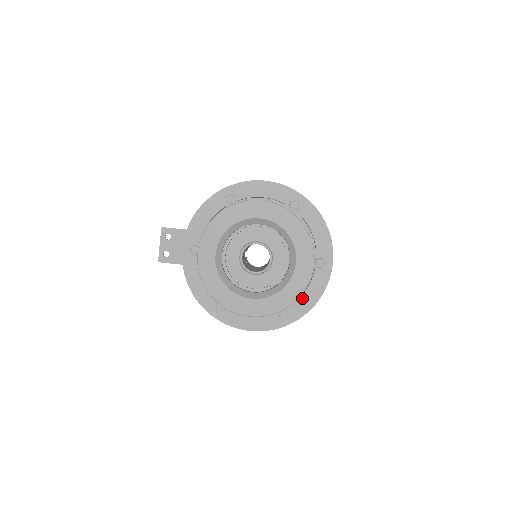
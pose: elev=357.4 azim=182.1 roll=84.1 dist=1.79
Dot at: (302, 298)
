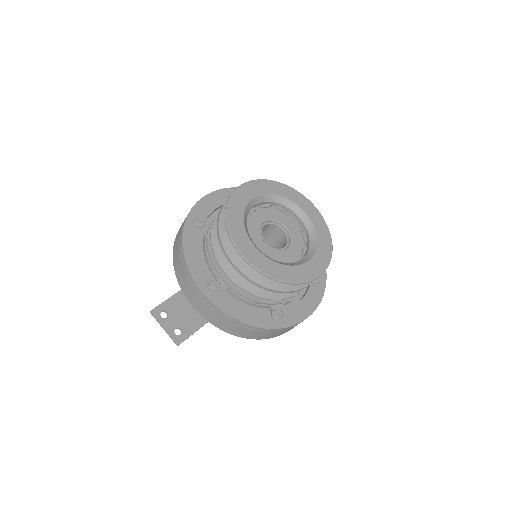
Dot at: occluded
